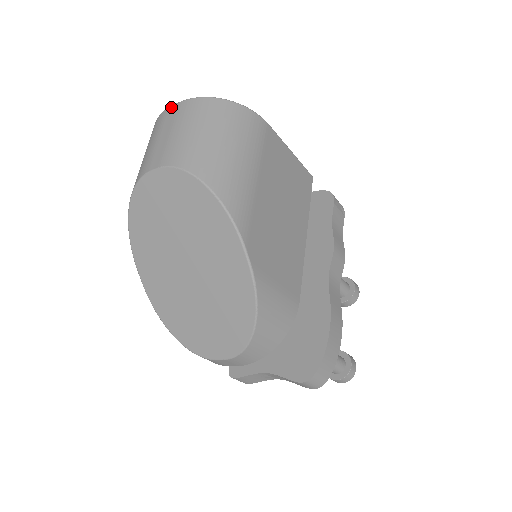
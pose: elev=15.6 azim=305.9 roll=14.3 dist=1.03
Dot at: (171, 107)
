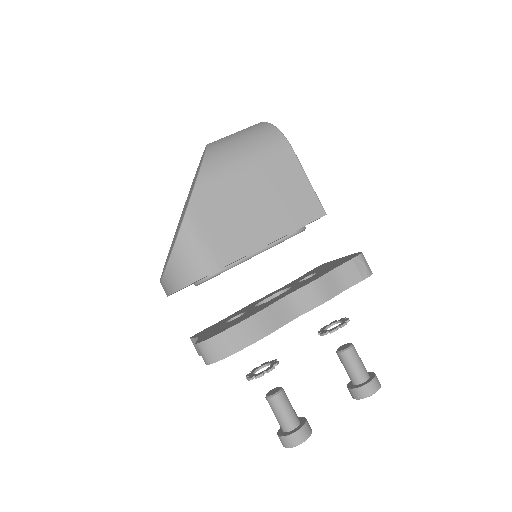
Dot at: occluded
